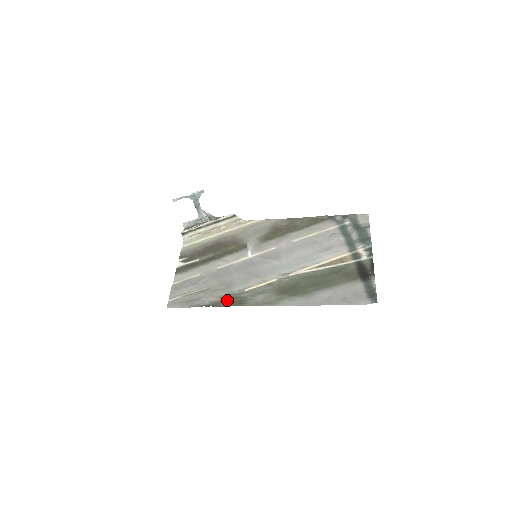
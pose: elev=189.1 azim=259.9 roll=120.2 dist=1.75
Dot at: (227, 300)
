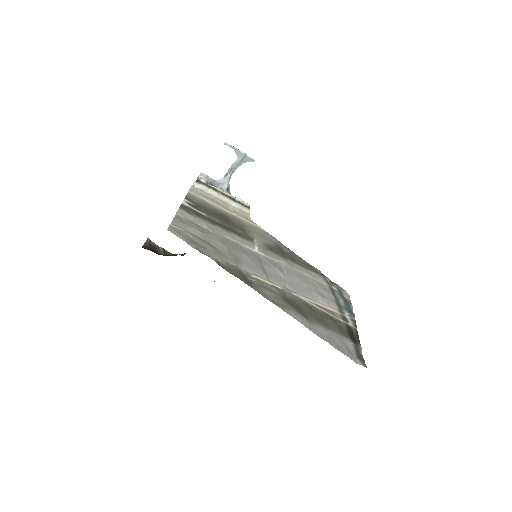
Dot at: (235, 271)
